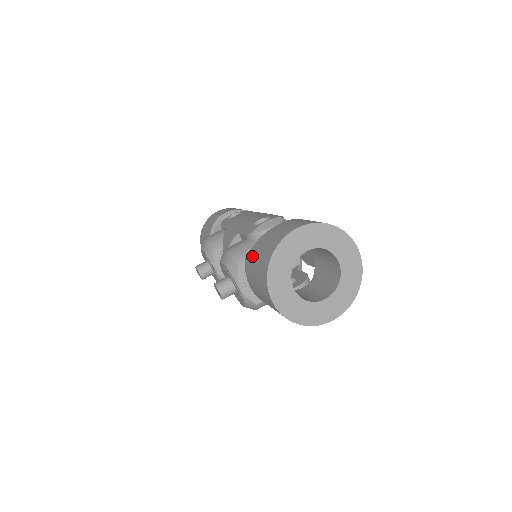
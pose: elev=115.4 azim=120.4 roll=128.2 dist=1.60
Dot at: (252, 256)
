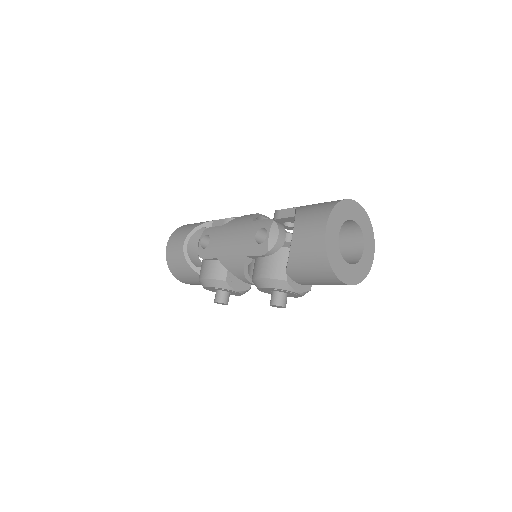
Dot at: (296, 268)
